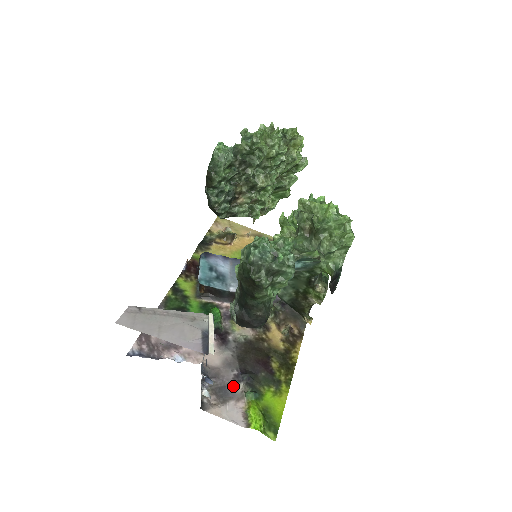
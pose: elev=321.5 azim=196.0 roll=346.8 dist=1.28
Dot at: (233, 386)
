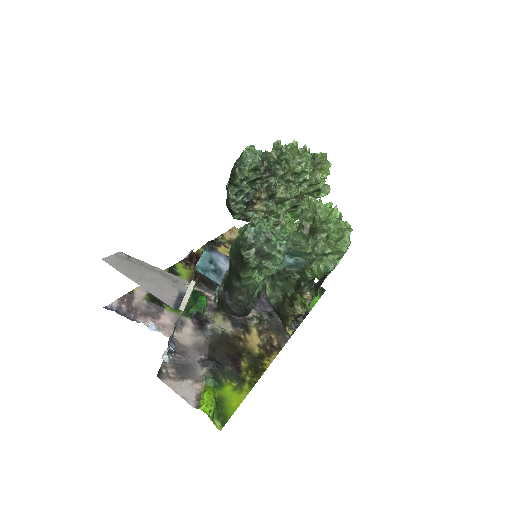
Dot at: (196, 368)
